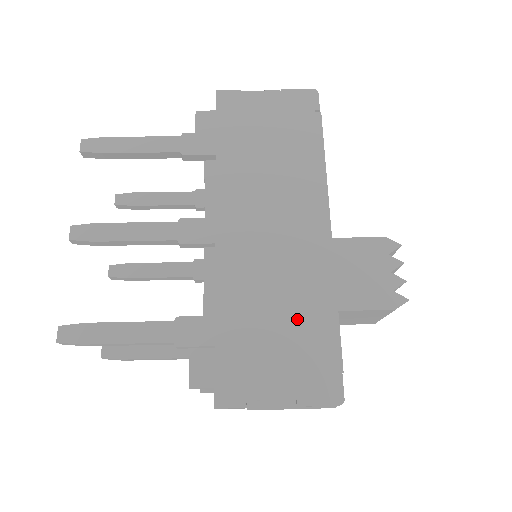
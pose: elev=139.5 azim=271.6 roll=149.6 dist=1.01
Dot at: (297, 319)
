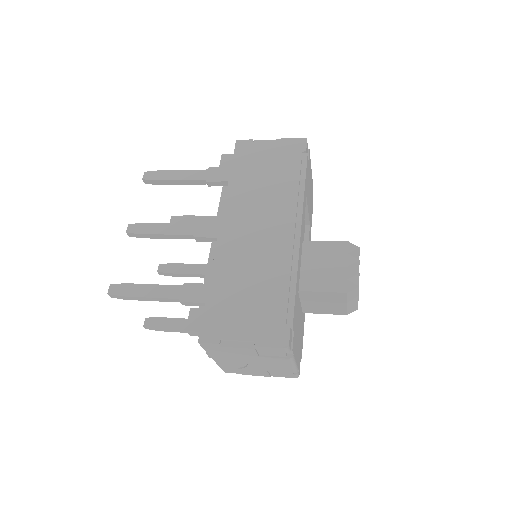
Dot at: (265, 289)
